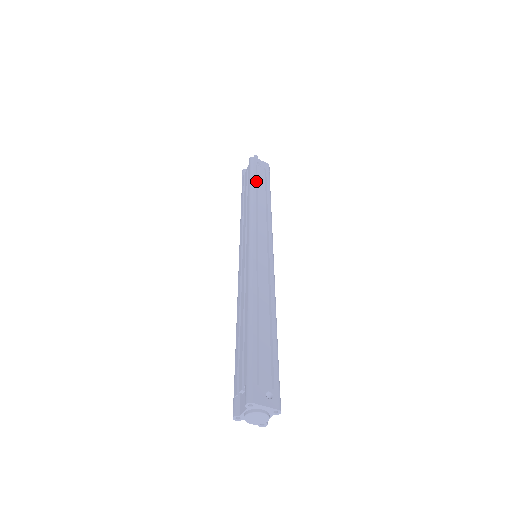
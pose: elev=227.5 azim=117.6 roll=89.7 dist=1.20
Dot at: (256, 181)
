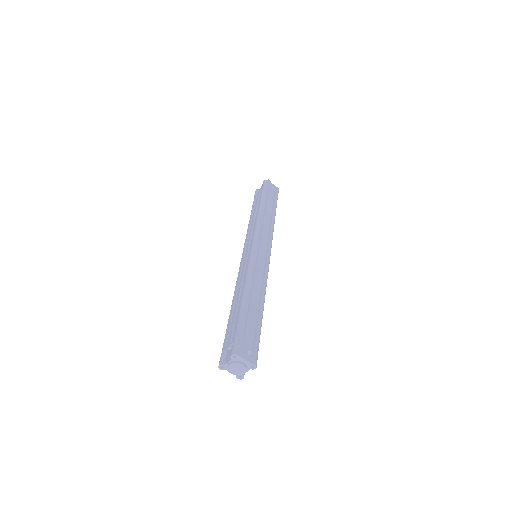
Dot at: (266, 199)
